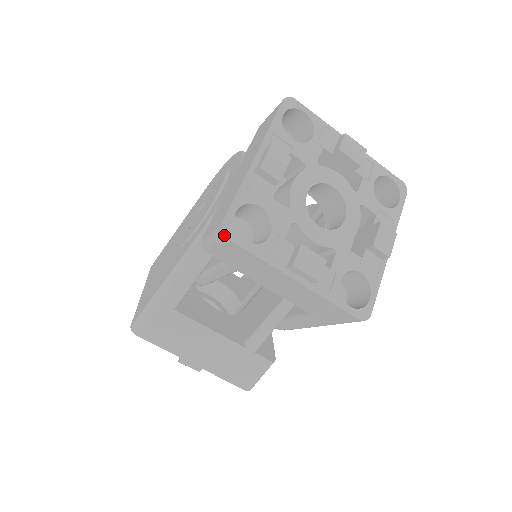
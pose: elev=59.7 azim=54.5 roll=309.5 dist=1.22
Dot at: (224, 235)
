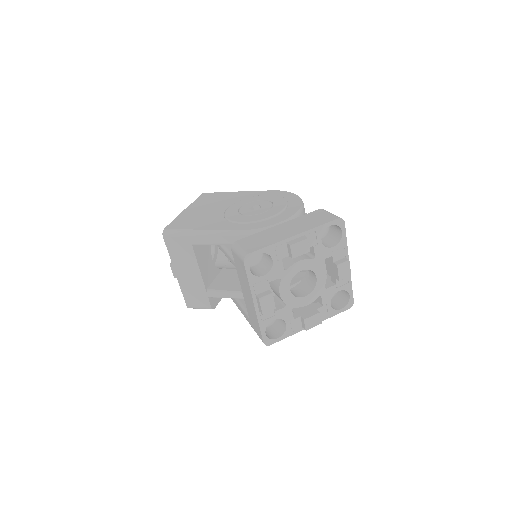
Dot at: (244, 260)
